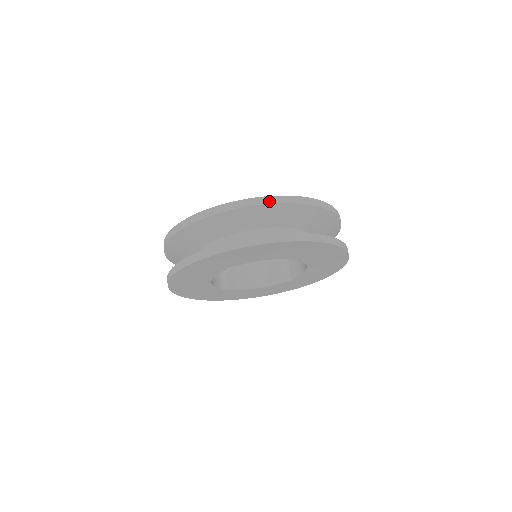
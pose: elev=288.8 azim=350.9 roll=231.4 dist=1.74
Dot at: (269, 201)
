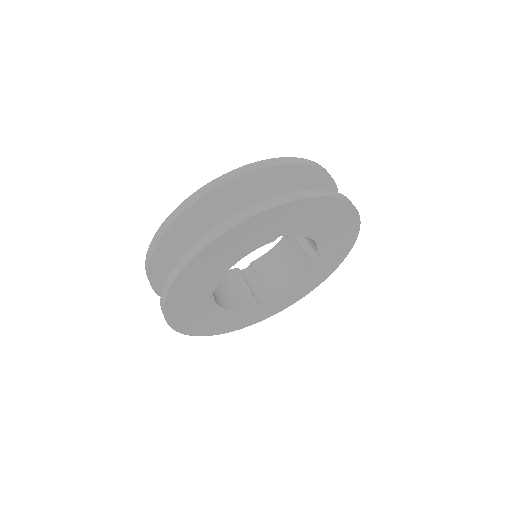
Dot at: (328, 173)
